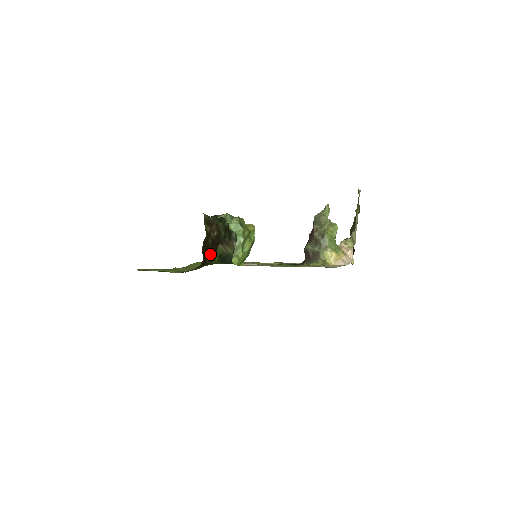
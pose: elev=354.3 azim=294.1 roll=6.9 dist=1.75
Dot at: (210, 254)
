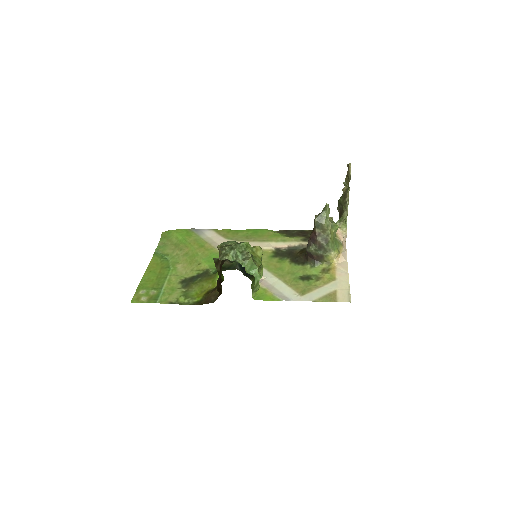
Dot at: (220, 280)
